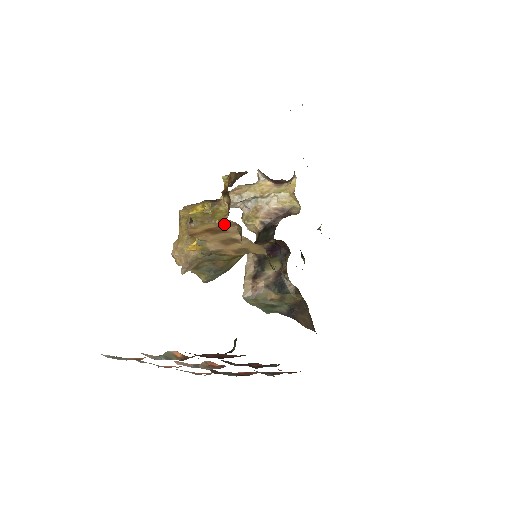
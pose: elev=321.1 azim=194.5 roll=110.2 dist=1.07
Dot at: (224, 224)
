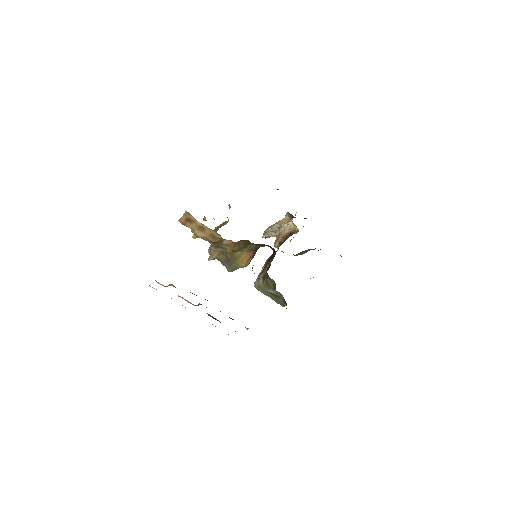
Dot at: (186, 214)
